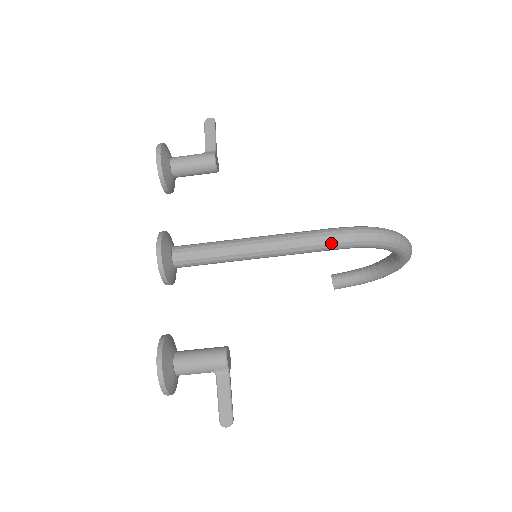
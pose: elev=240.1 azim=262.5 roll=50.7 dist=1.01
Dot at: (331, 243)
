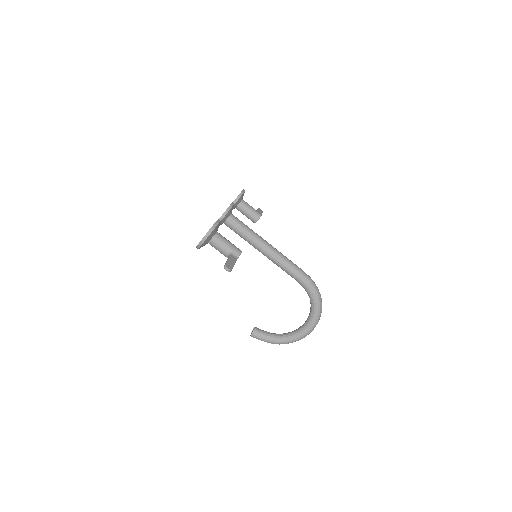
Dot at: (300, 272)
